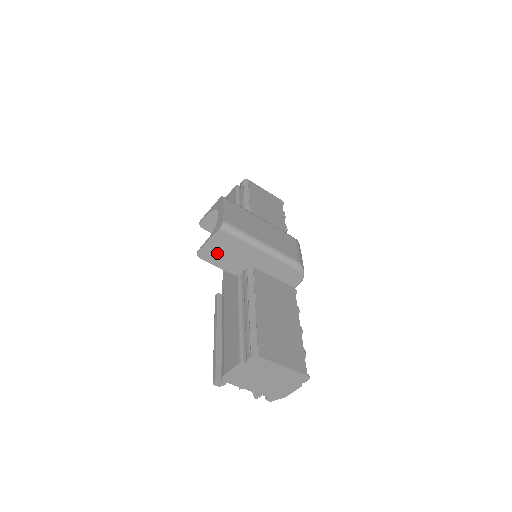
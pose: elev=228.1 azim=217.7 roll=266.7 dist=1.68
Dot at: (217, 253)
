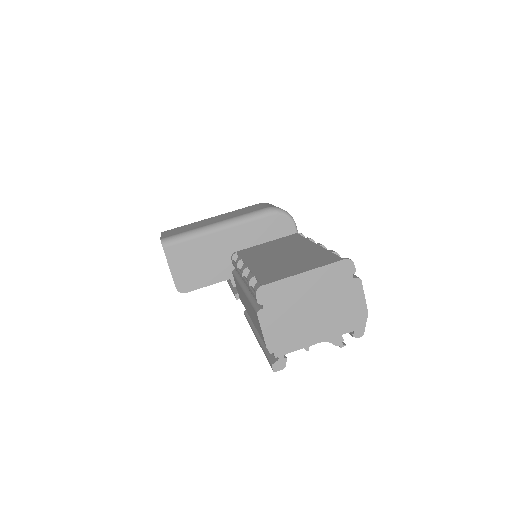
Dot at: (191, 273)
